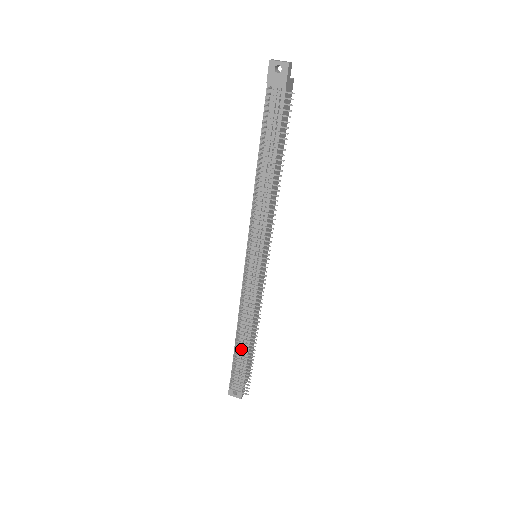
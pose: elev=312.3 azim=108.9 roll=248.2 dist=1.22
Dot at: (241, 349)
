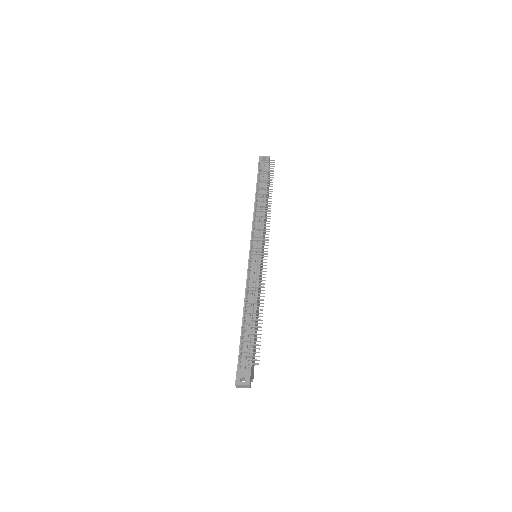
Dot at: (250, 316)
